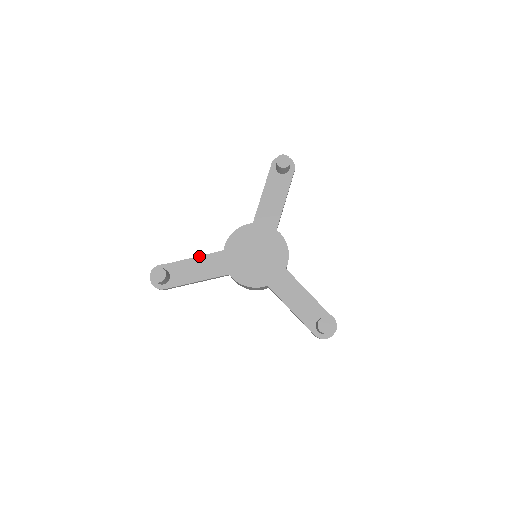
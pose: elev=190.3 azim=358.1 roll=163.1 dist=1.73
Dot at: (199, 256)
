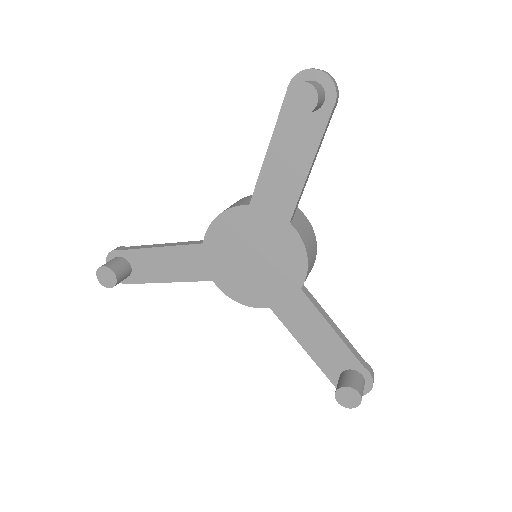
Dot at: (168, 246)
